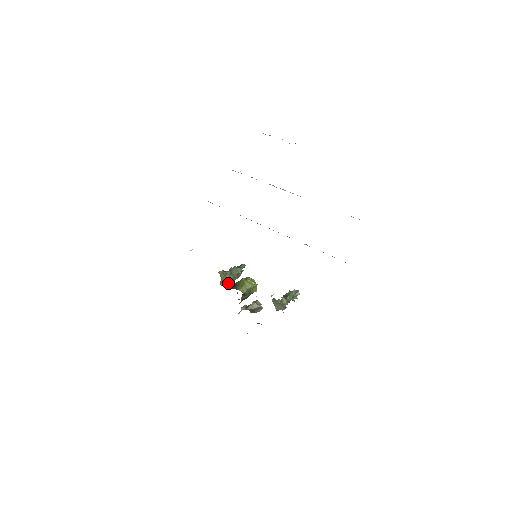
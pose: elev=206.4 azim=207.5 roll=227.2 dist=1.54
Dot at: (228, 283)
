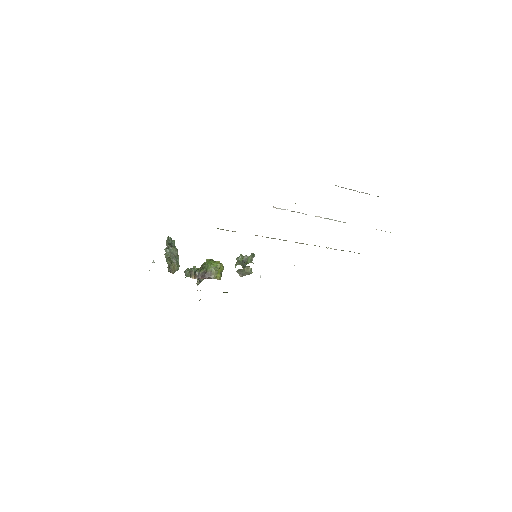
Dot at: (193, 274)
